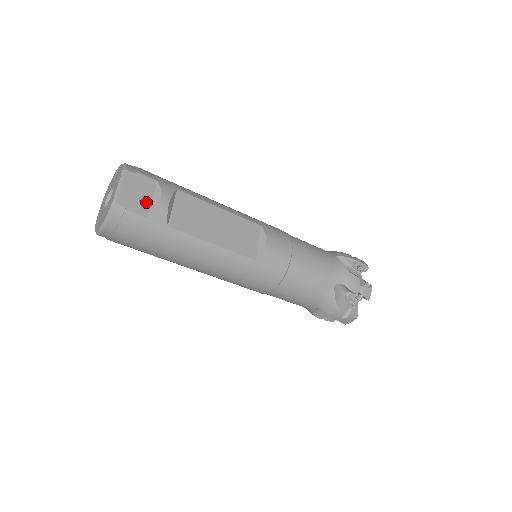
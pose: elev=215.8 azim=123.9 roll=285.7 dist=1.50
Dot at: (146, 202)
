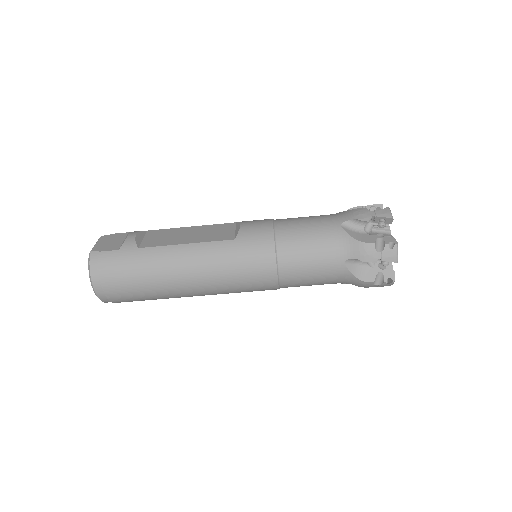
Dot at: (118, 244)
